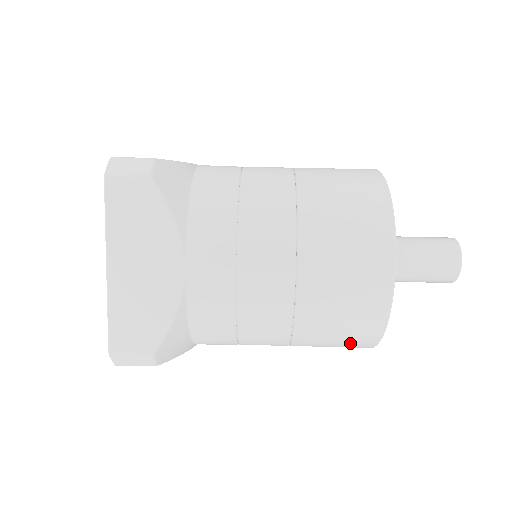
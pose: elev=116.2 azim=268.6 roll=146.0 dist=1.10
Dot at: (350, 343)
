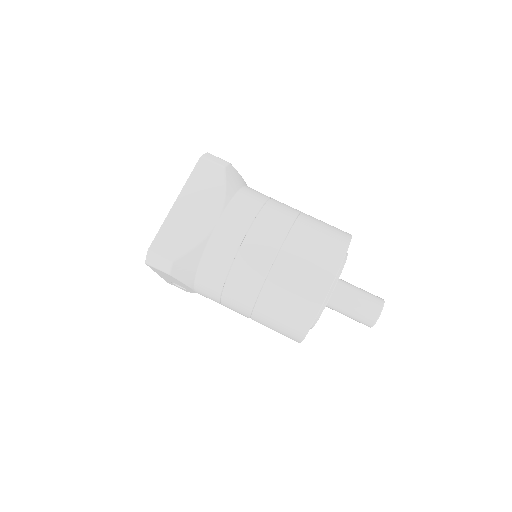
Dot at: (291, 322)
